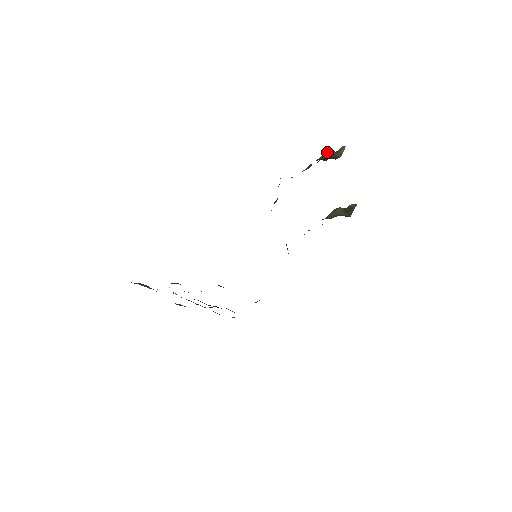
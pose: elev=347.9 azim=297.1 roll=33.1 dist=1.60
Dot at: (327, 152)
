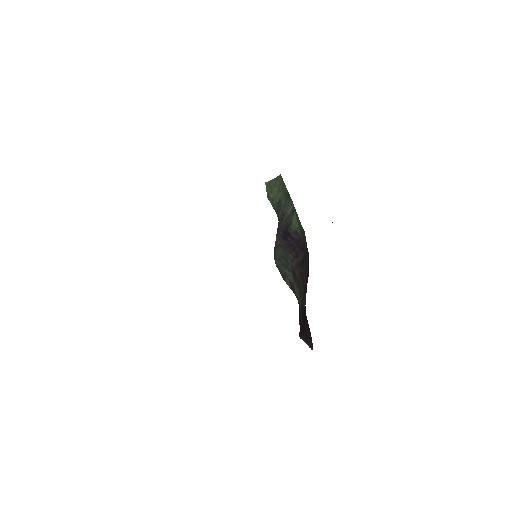
Dot at: occluded
